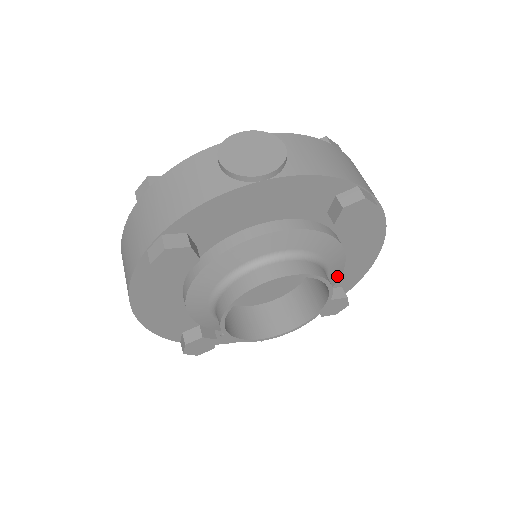
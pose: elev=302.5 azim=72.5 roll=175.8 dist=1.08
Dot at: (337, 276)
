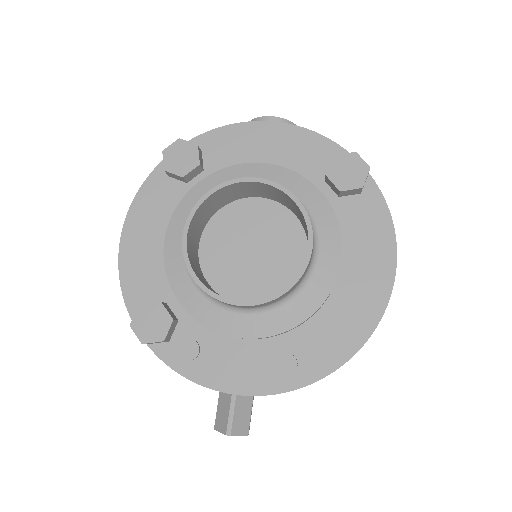
Dot at: (332, 273)
